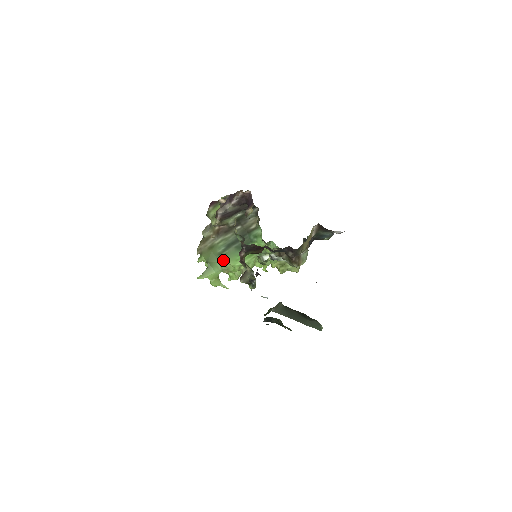
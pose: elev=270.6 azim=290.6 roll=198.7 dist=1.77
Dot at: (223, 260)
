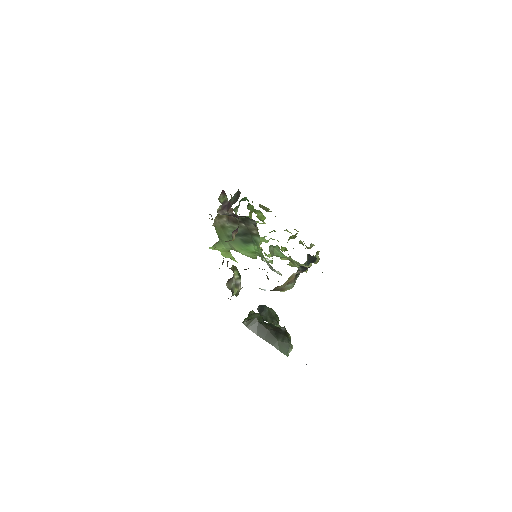
Dot at: (231, 243)
